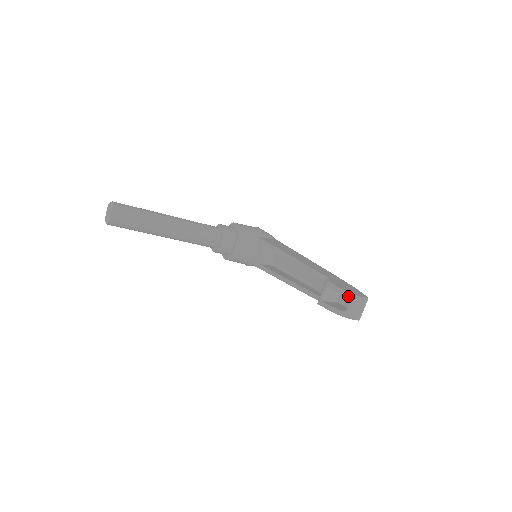
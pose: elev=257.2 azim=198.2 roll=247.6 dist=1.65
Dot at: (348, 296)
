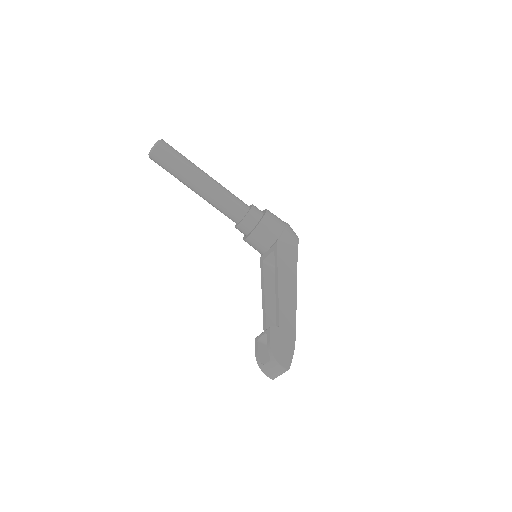
Dot at: (270, 356)
